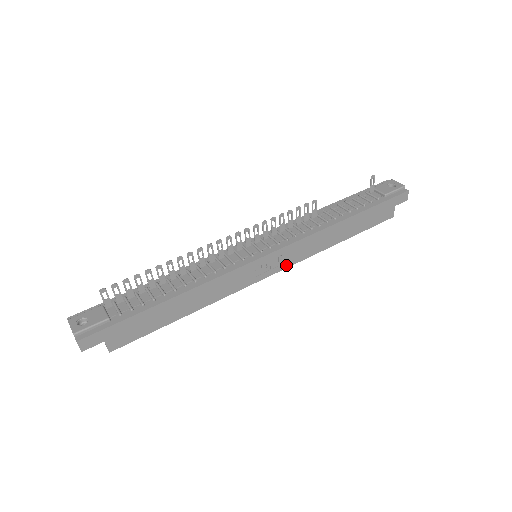
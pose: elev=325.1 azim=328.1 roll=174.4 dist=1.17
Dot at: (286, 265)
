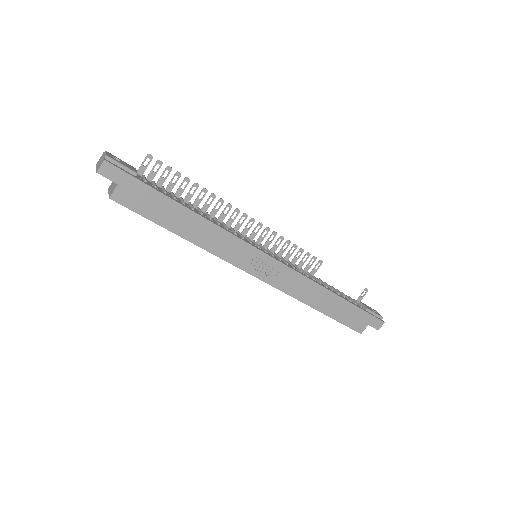
Dot at: (272, 282)
